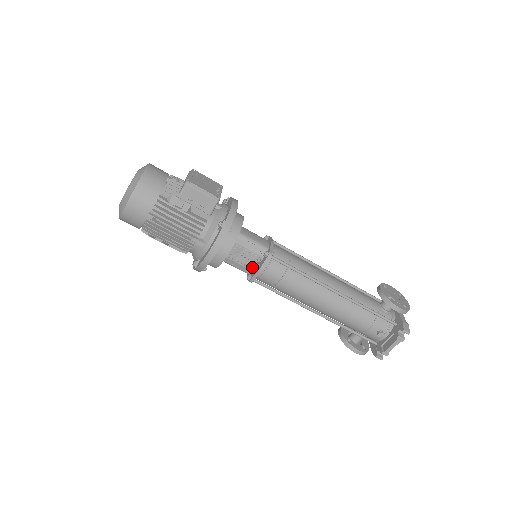
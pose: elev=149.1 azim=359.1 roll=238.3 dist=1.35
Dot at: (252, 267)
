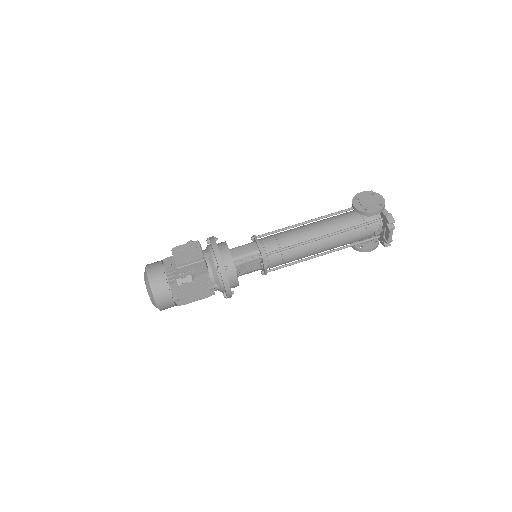
Dot at: (259, 267)
